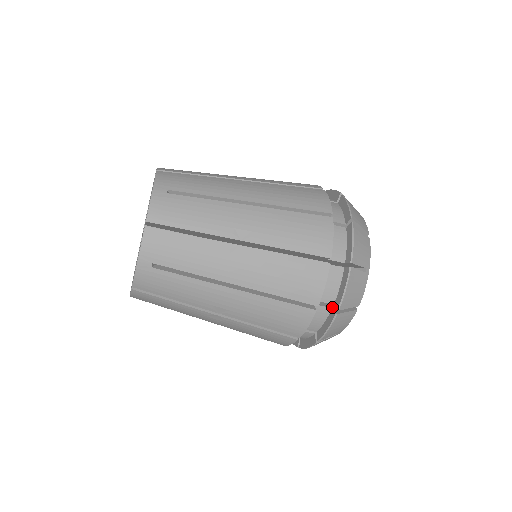
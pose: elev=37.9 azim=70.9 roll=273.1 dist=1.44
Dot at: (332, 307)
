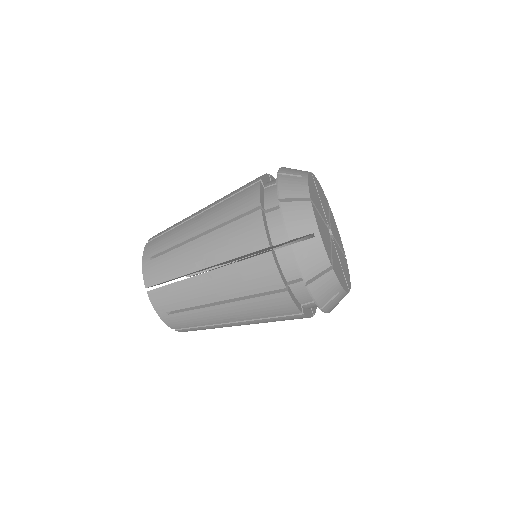
Dot at: occluded
